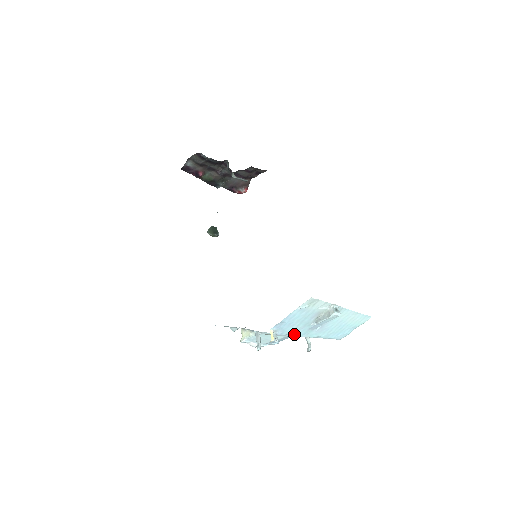
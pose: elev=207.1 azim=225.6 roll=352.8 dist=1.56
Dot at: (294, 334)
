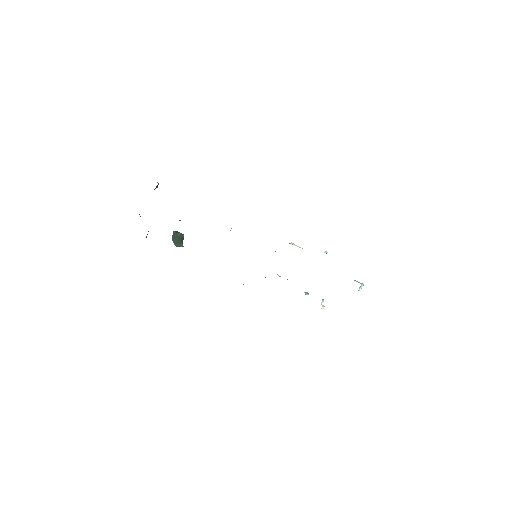
Dot at: occluded
